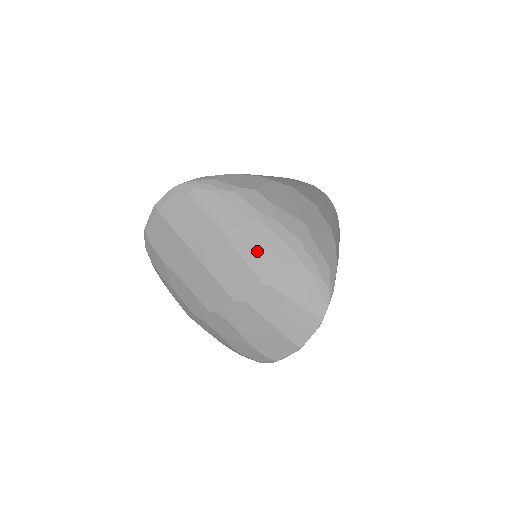
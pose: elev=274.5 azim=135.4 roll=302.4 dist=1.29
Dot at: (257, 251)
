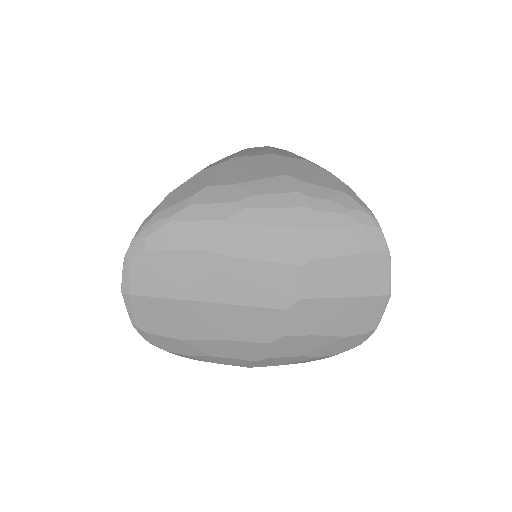
Dot at: (266, 240)
